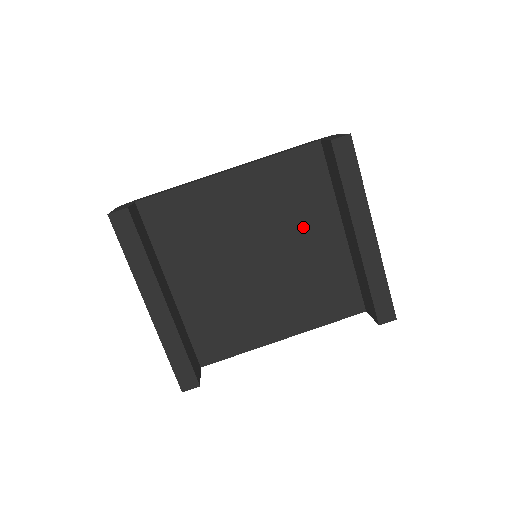
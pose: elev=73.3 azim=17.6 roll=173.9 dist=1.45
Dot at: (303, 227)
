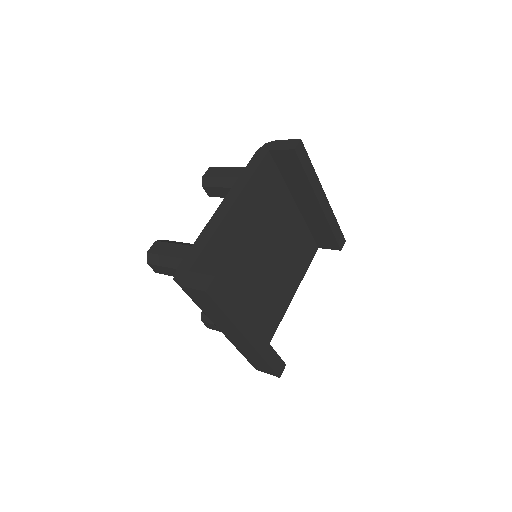
Dot at: (279, 217)
